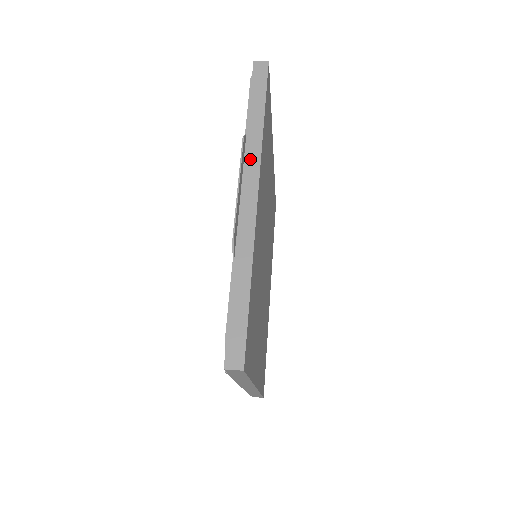
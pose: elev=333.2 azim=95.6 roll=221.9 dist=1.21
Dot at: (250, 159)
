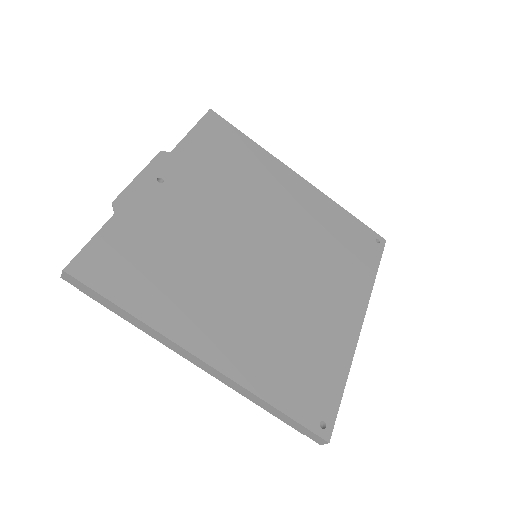
Dot at: occluded
